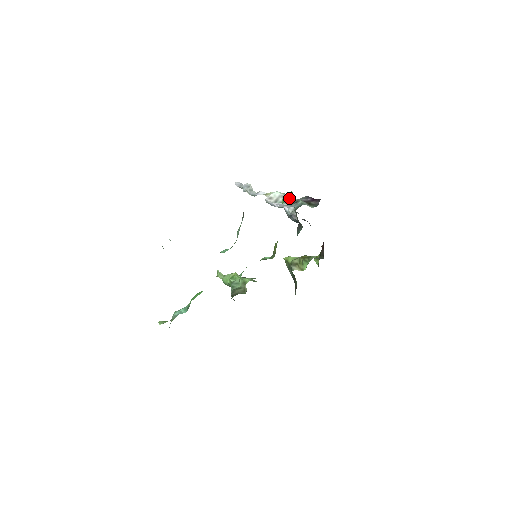
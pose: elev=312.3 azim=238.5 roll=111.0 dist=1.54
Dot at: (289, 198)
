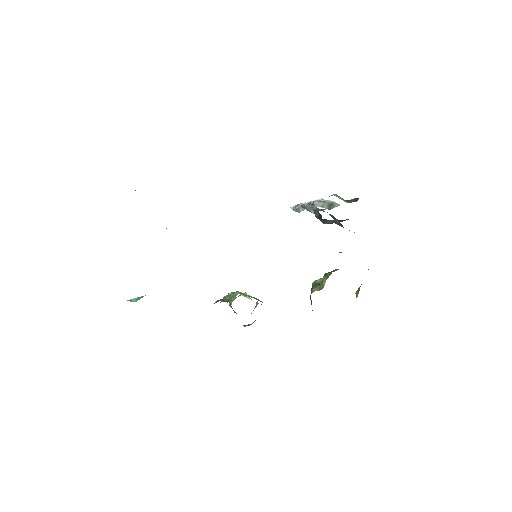
Dot at: (331, 203)
